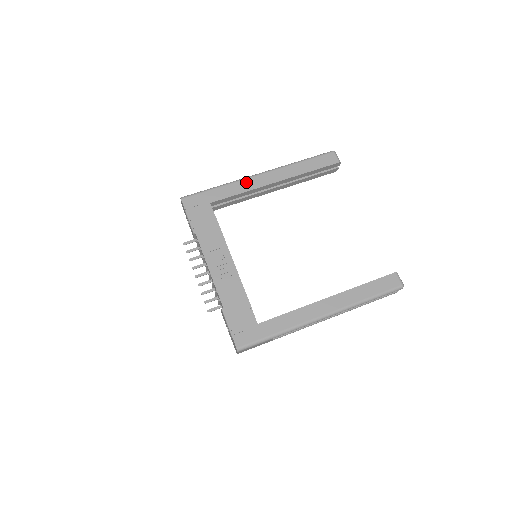
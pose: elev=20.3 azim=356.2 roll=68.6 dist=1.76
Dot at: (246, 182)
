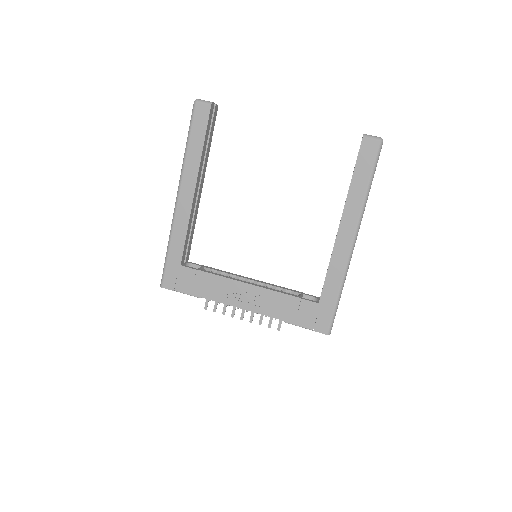
Dot at: (178, 218)
